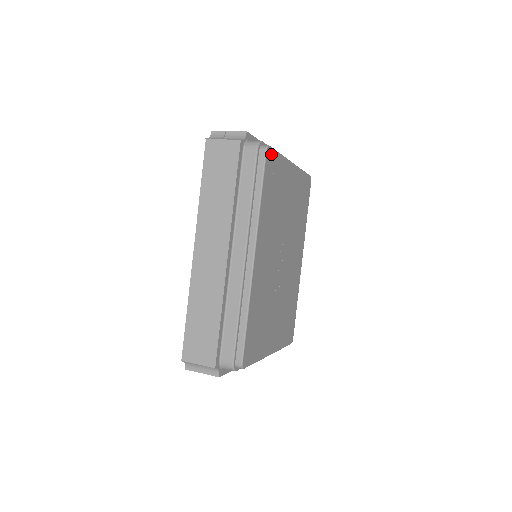
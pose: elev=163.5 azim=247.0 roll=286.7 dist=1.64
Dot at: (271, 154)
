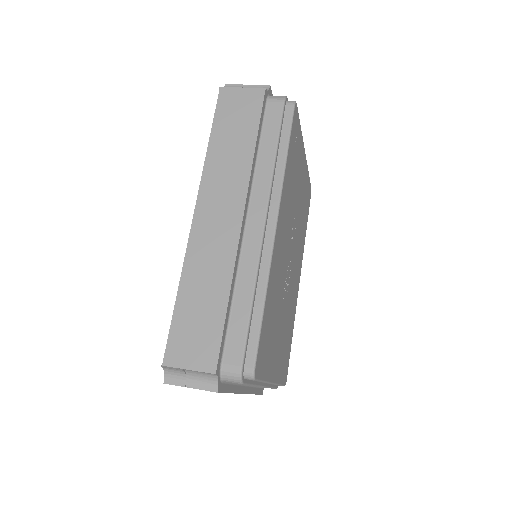
Dot at: (296, 115)
